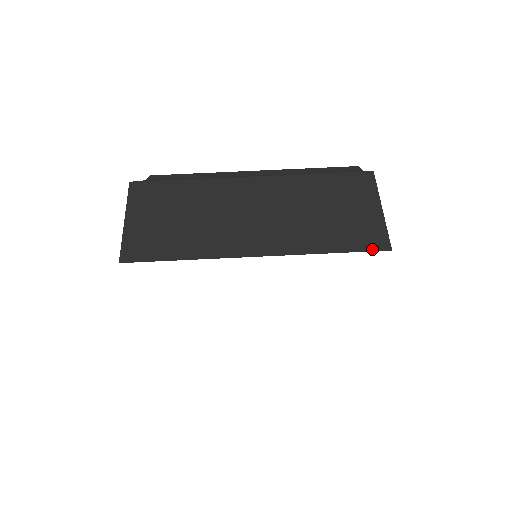
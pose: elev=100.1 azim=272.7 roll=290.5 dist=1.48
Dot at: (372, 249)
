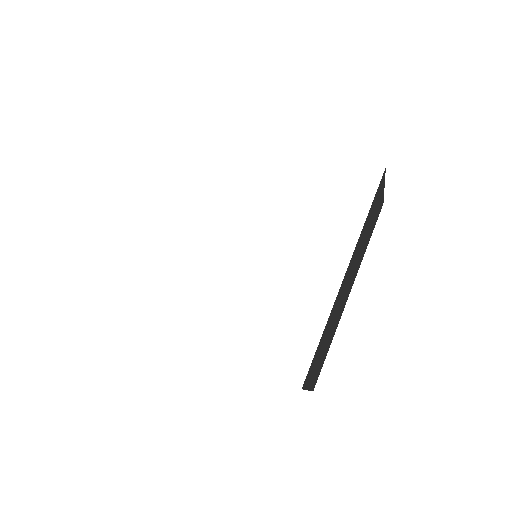
Dot at: occluded
